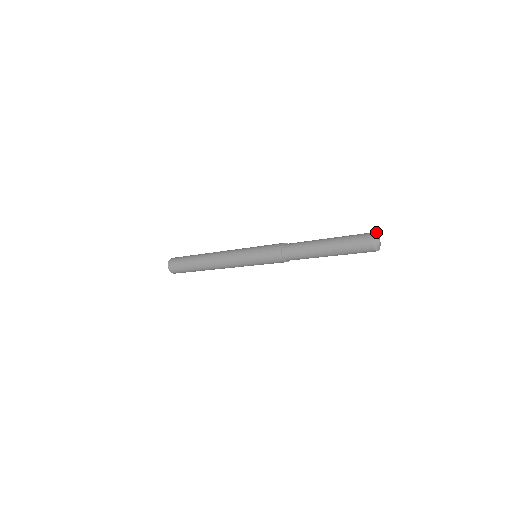
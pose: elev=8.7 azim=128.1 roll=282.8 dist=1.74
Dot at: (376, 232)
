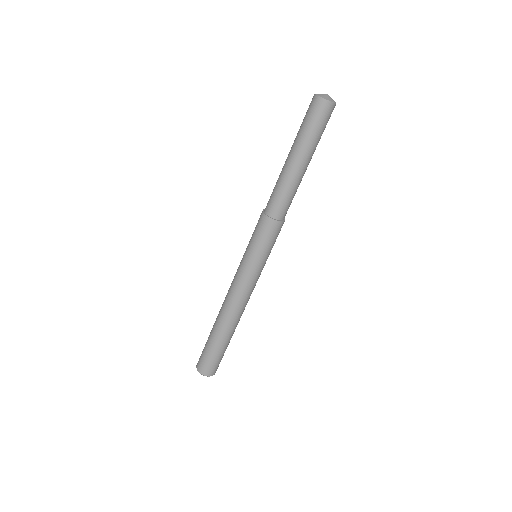
Dot at: occluded
